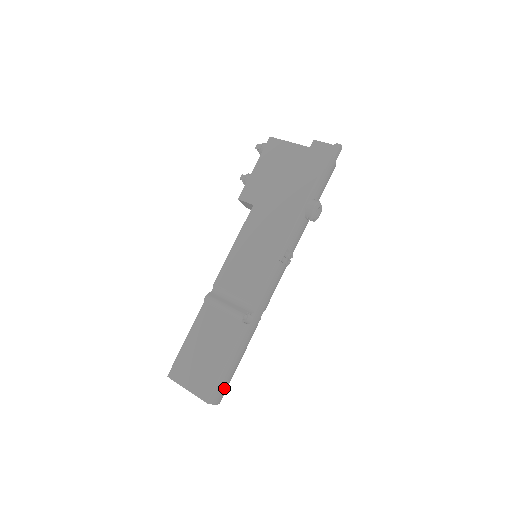
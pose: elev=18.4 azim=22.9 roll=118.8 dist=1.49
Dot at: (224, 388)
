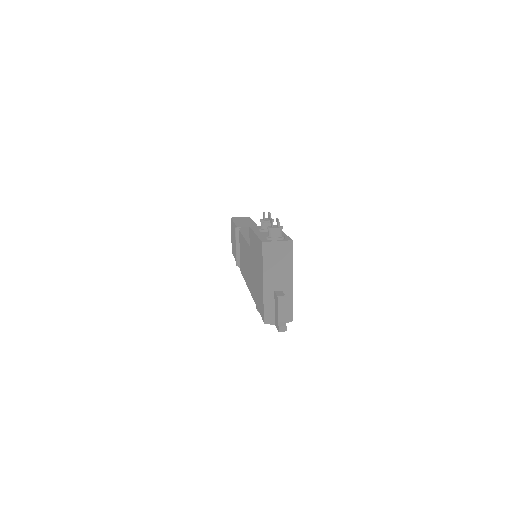
Dot at: occluded
